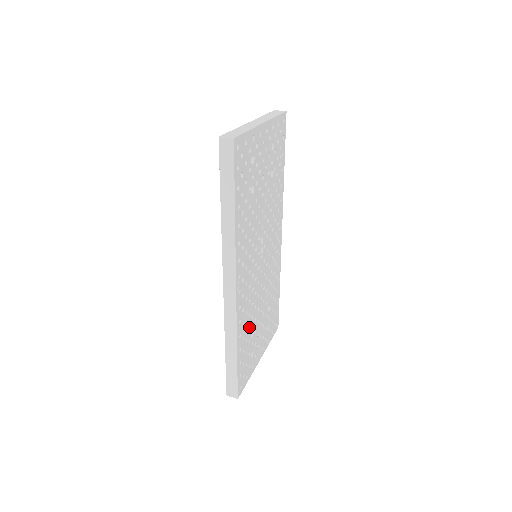
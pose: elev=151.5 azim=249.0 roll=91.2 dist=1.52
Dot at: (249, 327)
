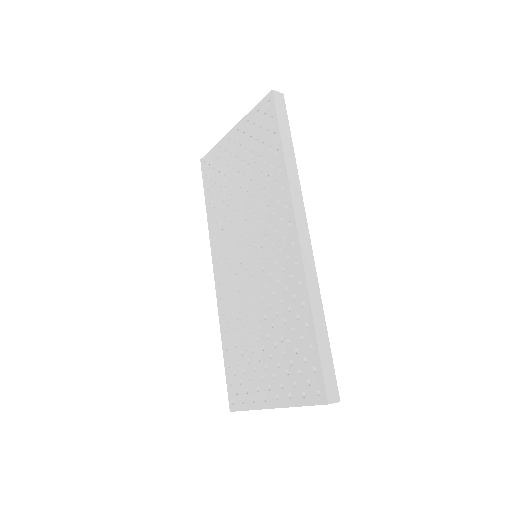
Dot at: occluded
